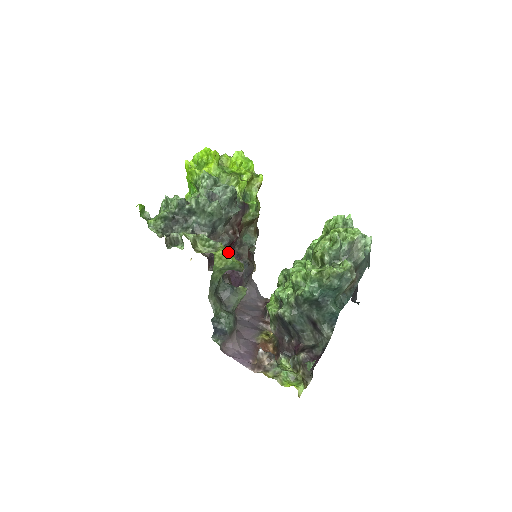
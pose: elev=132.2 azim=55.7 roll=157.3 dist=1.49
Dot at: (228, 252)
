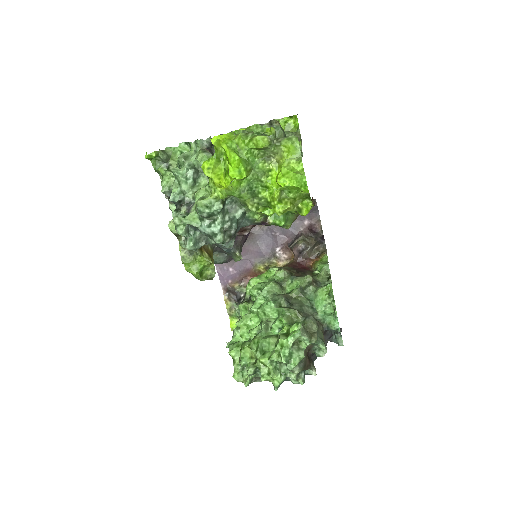
Dot at: (193, 273)
